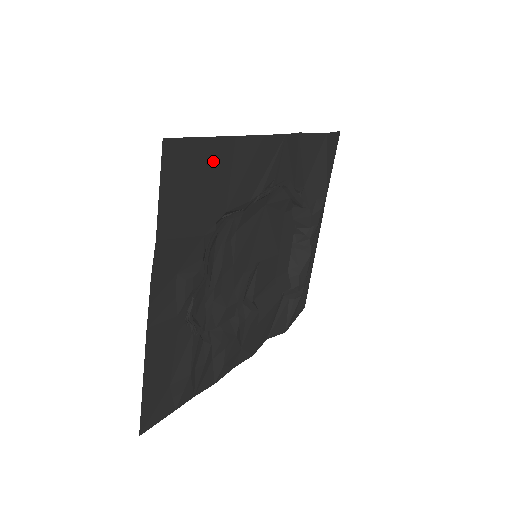
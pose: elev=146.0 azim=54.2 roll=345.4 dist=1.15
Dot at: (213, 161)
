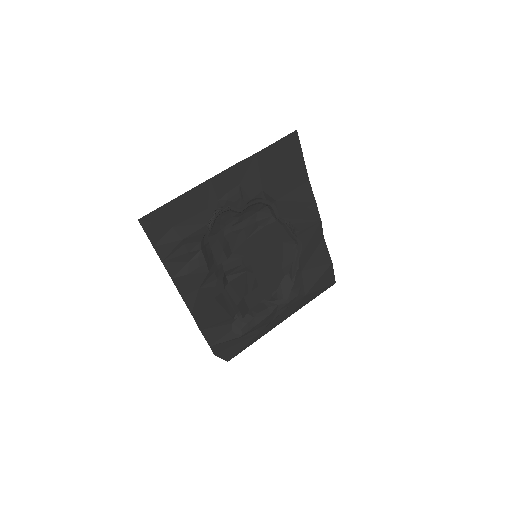
Dot at: (296, 171)
